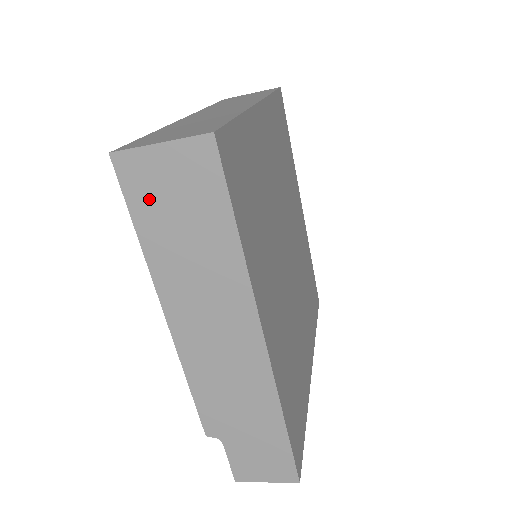
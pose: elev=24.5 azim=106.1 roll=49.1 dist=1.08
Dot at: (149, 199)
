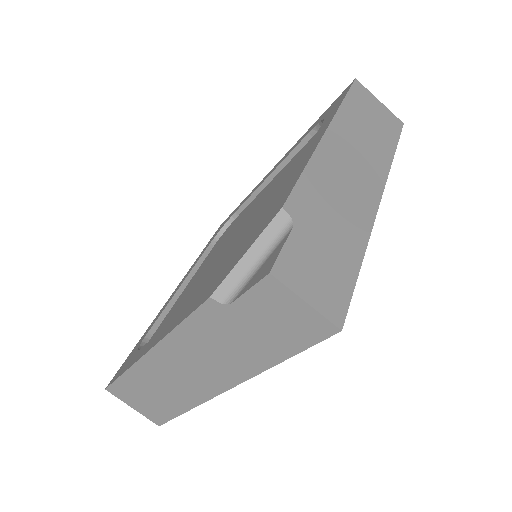
Dot at: (361, 102)
